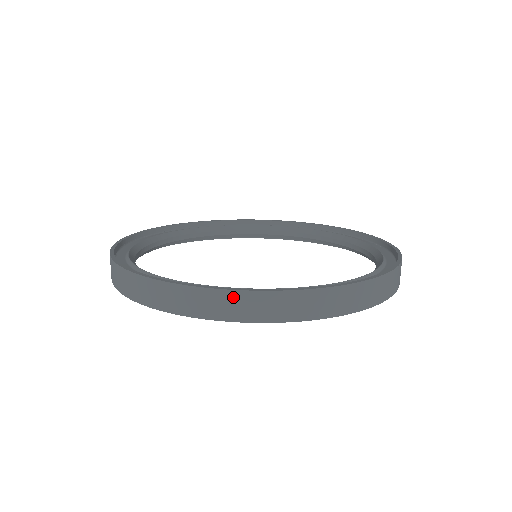
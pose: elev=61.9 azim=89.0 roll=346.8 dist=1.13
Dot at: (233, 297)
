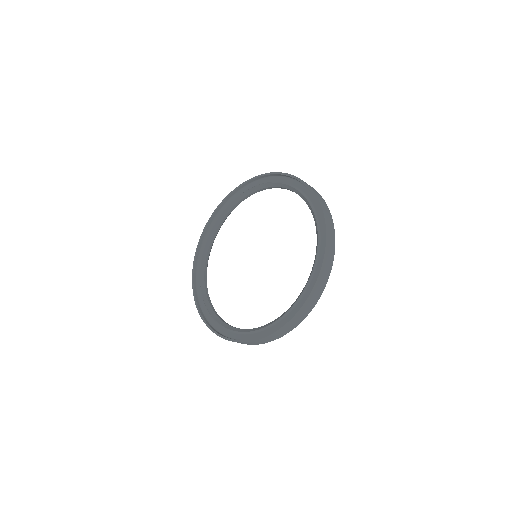
Dot at: (256, 342)
